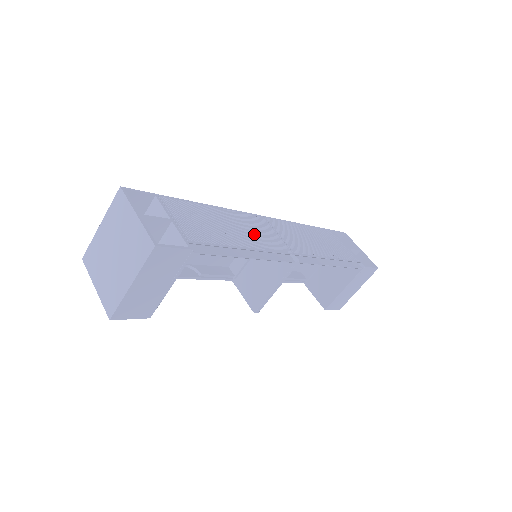
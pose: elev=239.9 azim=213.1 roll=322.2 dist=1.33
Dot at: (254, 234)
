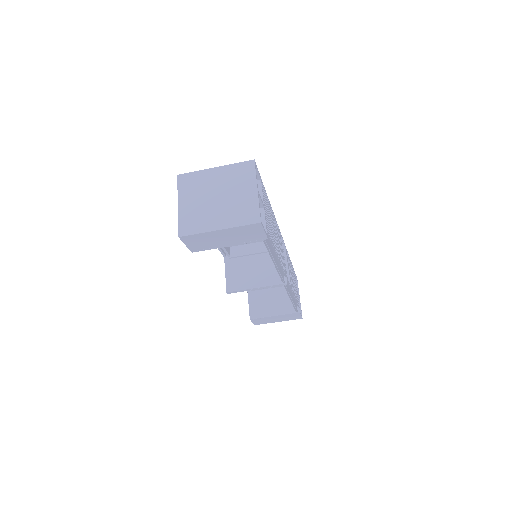
Dot at: occluded
